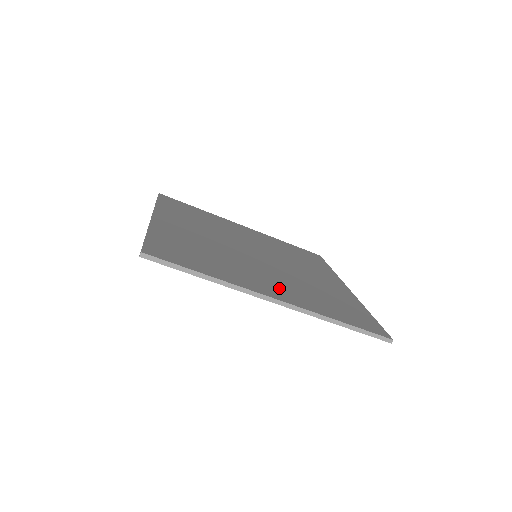
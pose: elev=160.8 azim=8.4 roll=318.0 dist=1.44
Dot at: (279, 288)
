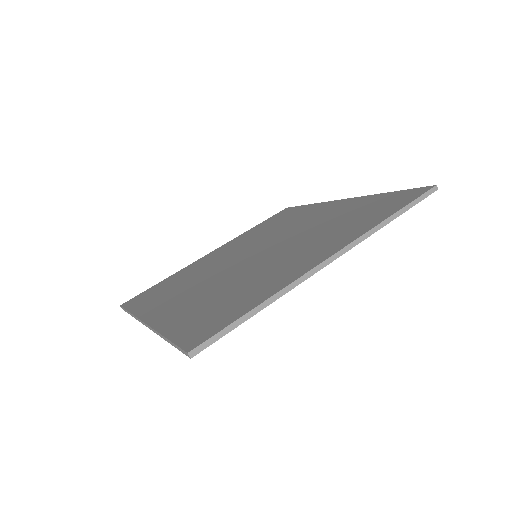
Dot at: (314, 251)
